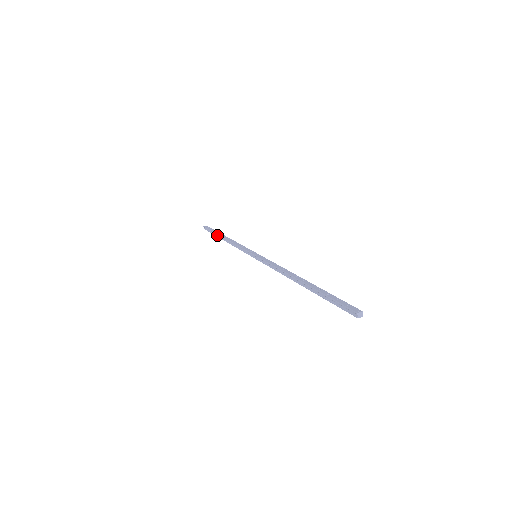
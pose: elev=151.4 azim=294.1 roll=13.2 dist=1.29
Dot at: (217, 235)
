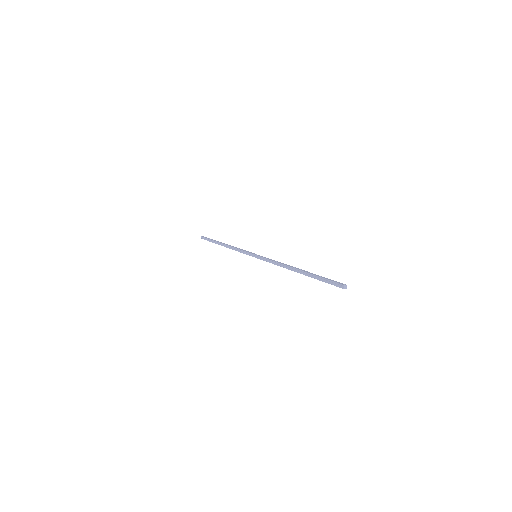
Dot at: (216, 242)
